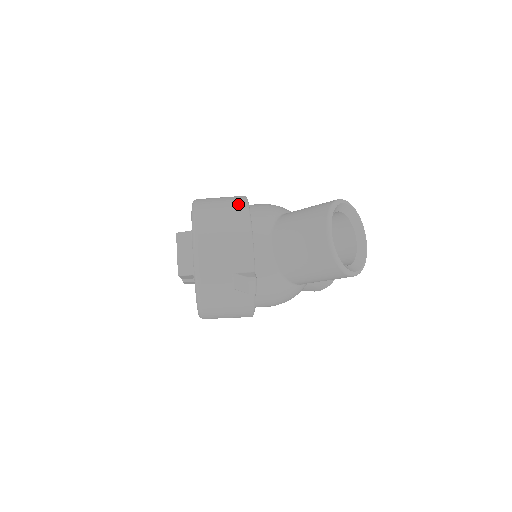
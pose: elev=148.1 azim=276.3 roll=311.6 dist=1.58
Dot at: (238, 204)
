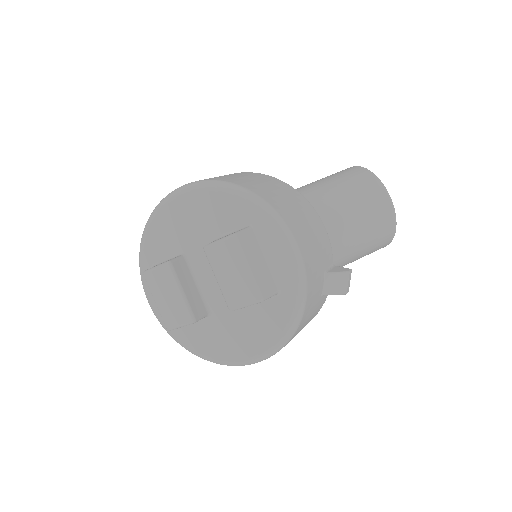
Dot at: (274, 180)
